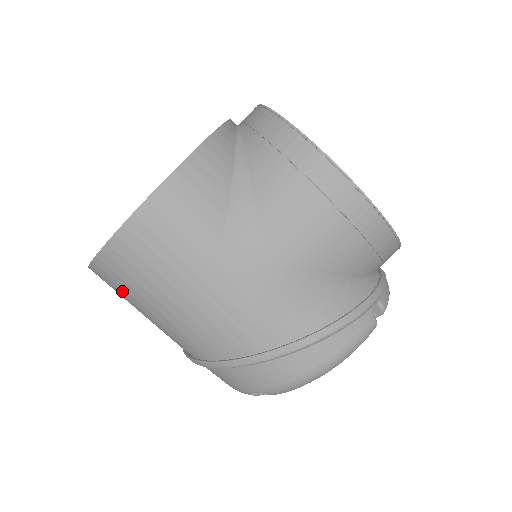
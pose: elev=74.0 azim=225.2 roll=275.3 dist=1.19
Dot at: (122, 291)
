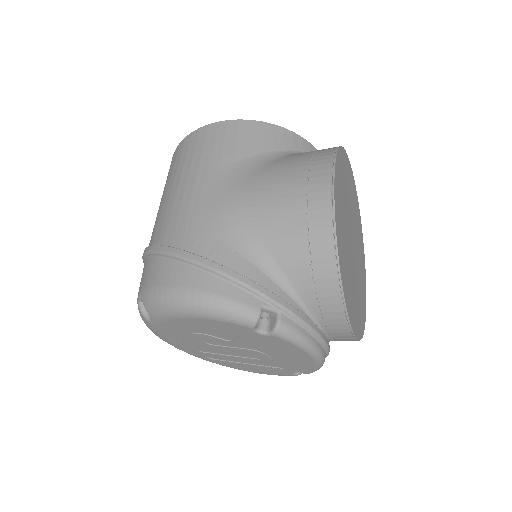
Dot at: occluded
